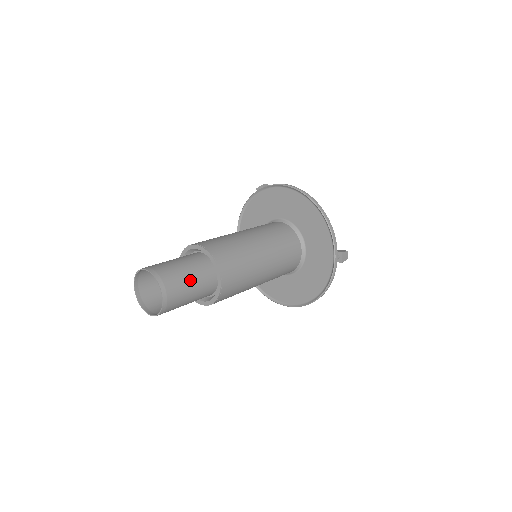
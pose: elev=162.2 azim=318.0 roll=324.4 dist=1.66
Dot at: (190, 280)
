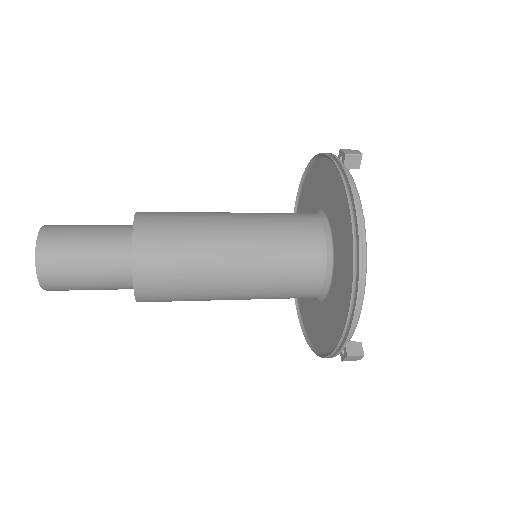
Dot at: (90, 279)
